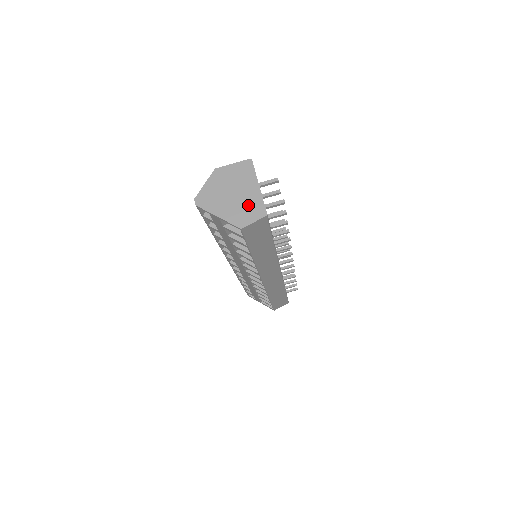
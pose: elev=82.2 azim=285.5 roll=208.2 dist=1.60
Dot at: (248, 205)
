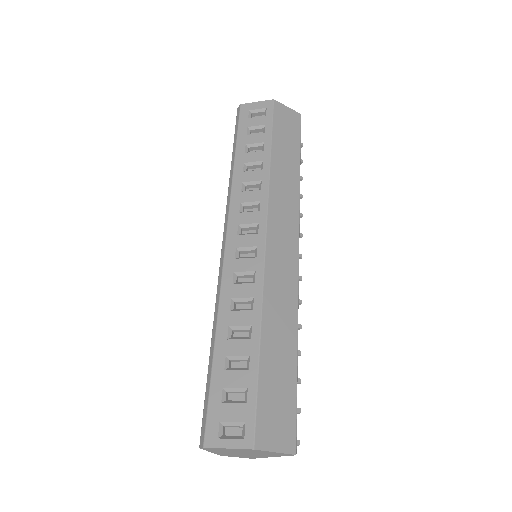
Dot at: (246, 456)
